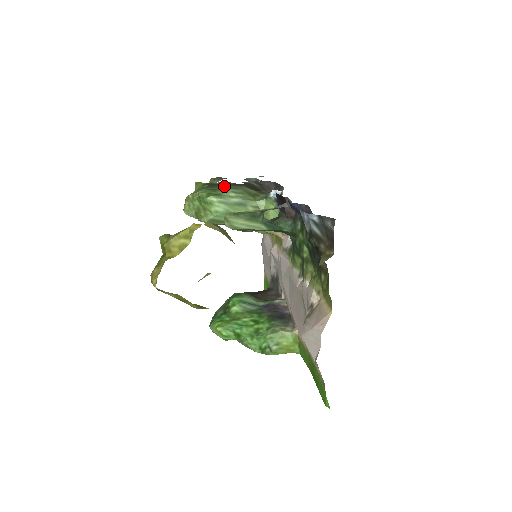
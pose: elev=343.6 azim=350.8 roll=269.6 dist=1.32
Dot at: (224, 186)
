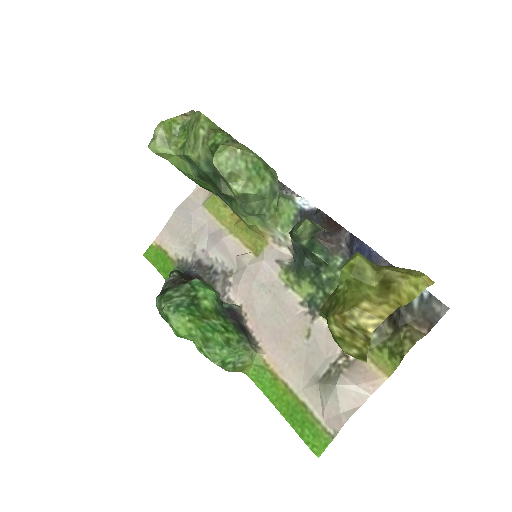
Dot at: occluded
